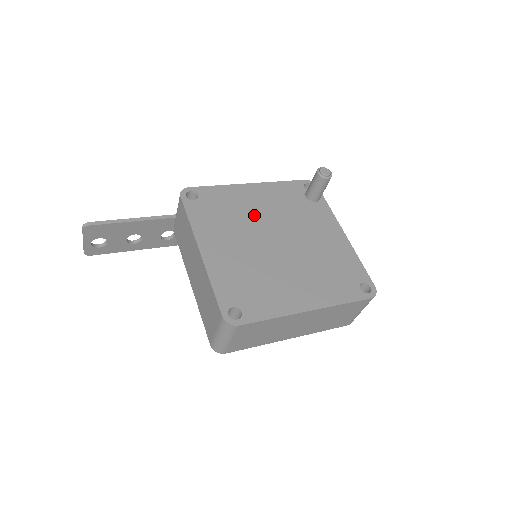
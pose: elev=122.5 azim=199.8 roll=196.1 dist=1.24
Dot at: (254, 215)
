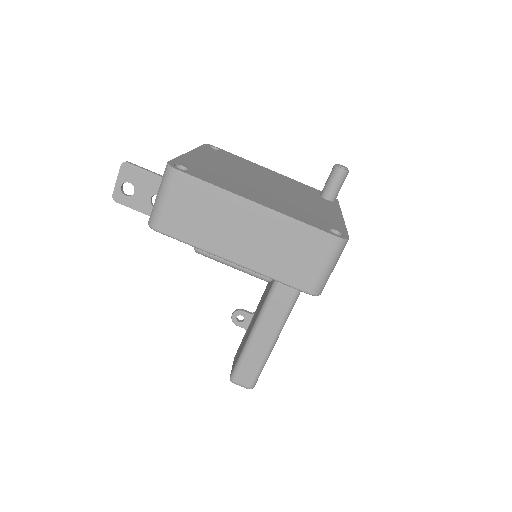
Dot at: (258, 173)
